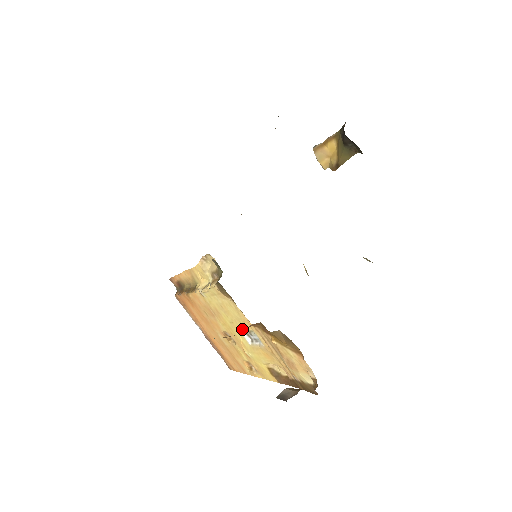
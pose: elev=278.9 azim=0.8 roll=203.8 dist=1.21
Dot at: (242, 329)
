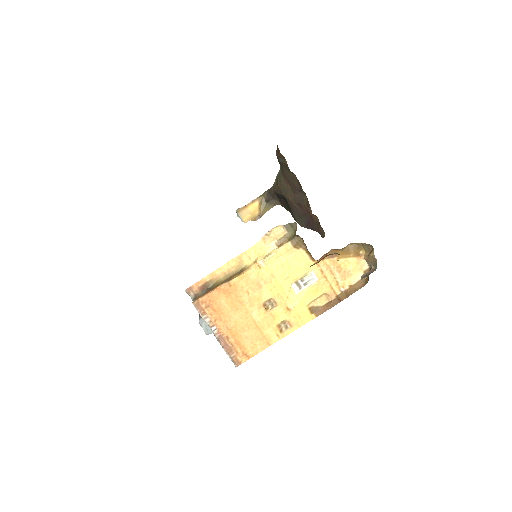
Dot at: (297, 278)
